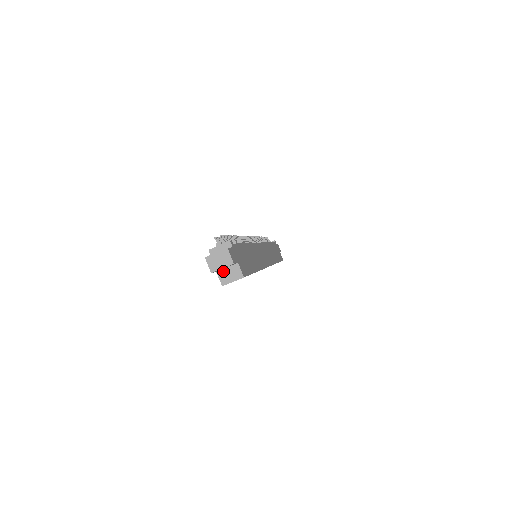
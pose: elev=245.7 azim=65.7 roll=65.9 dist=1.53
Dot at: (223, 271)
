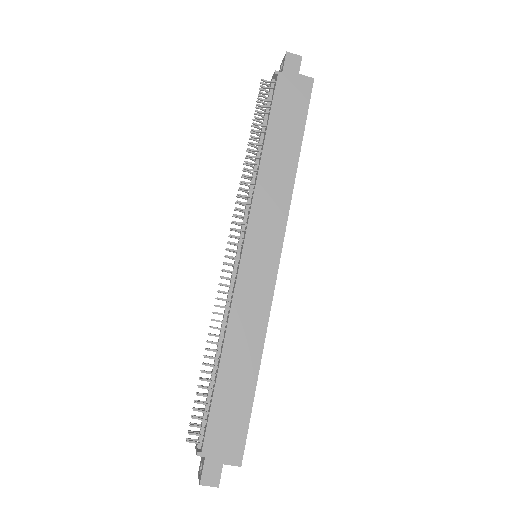
Dot at: occluded
